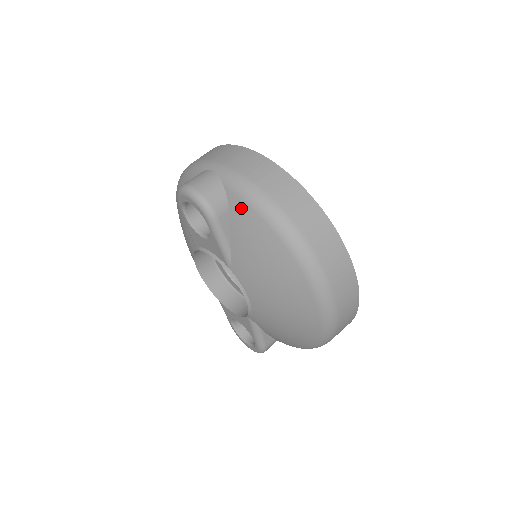
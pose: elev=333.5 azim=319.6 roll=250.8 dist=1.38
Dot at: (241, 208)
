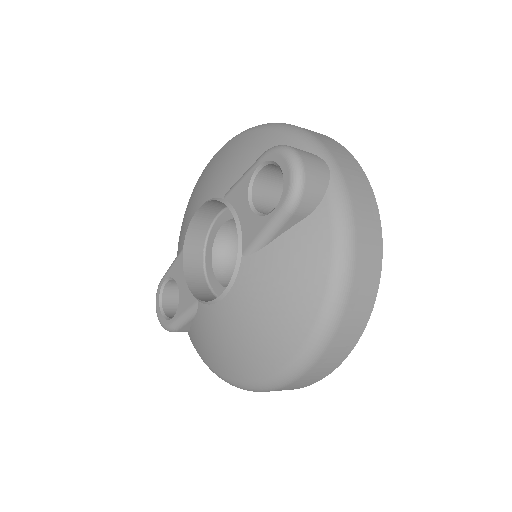
Dot at: (321, 230)
